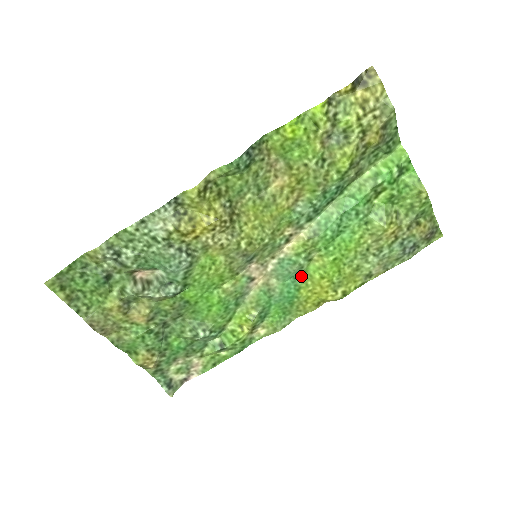
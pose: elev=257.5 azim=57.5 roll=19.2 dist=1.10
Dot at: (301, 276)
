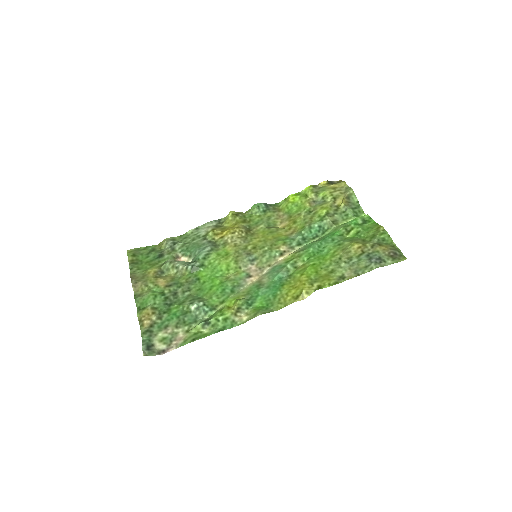
Dot at: (287, 278)
